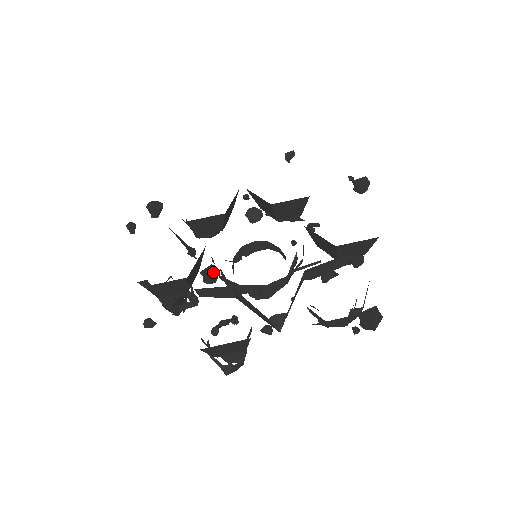
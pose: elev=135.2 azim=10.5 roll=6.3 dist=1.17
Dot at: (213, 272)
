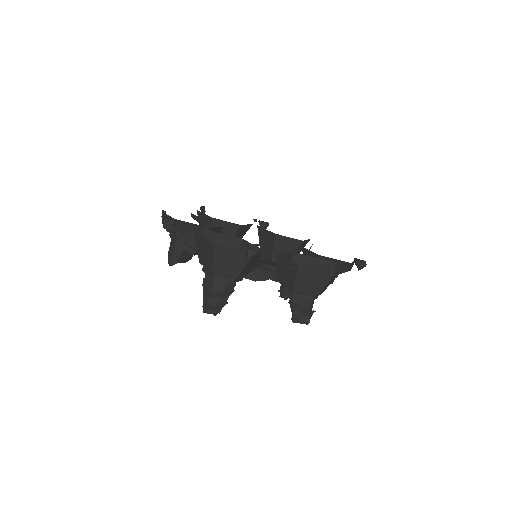
Dot at: occluded
